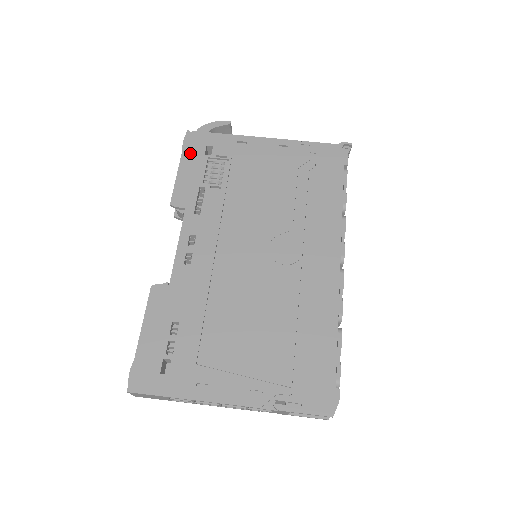
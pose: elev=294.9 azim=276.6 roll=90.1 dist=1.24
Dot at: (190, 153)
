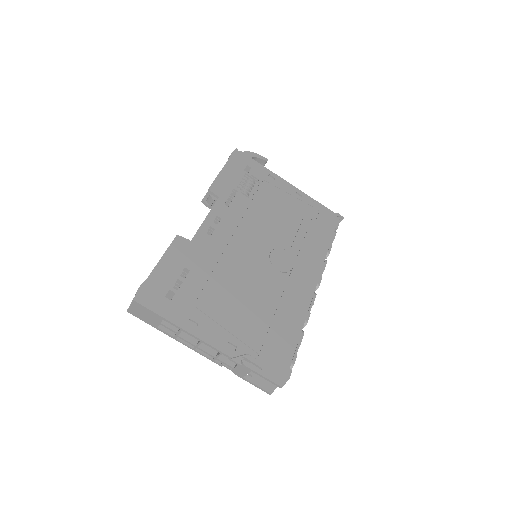
Dot at: (234, 163)
